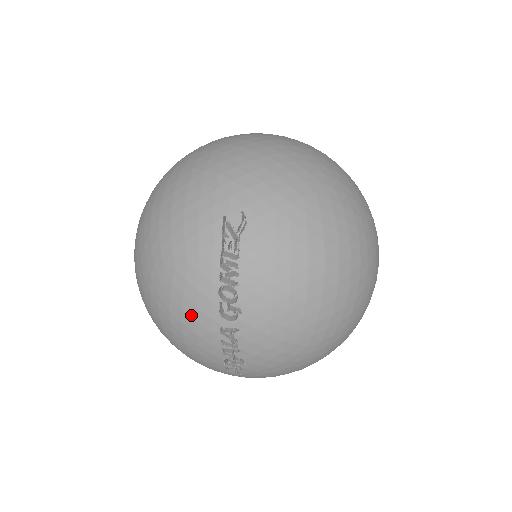
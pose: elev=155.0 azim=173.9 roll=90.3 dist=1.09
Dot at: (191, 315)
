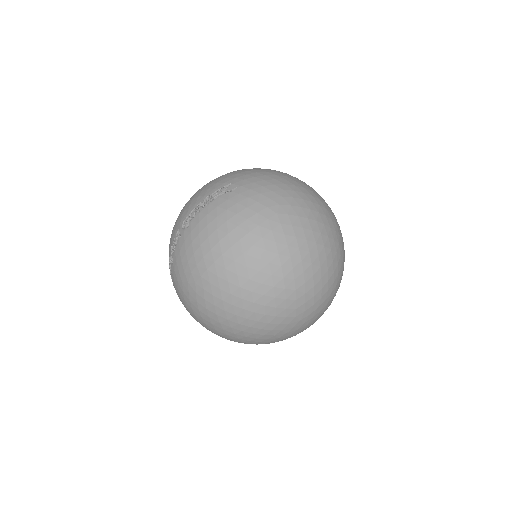
Dot at: (180, 217)
